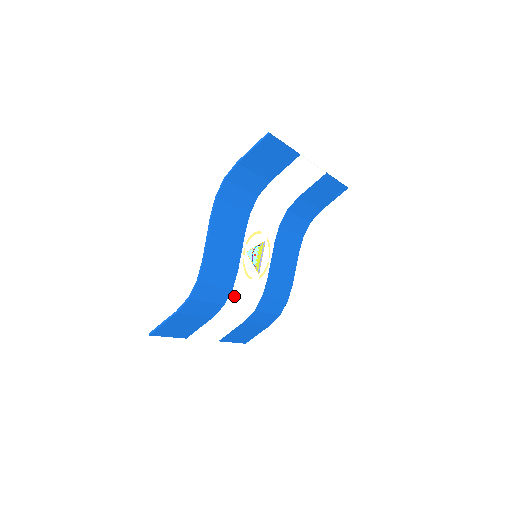
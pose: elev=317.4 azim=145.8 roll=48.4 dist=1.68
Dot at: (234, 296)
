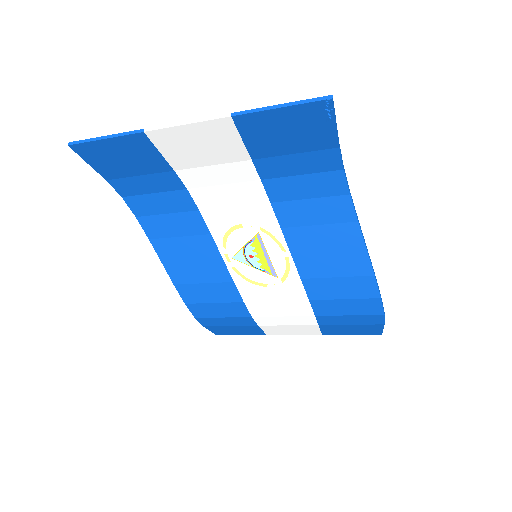
Dot at: (256, 307)
